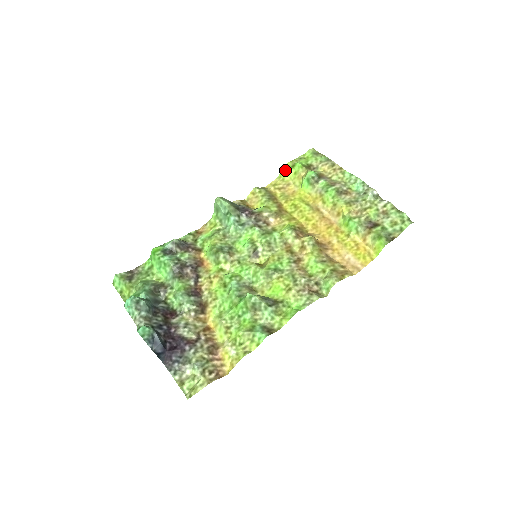
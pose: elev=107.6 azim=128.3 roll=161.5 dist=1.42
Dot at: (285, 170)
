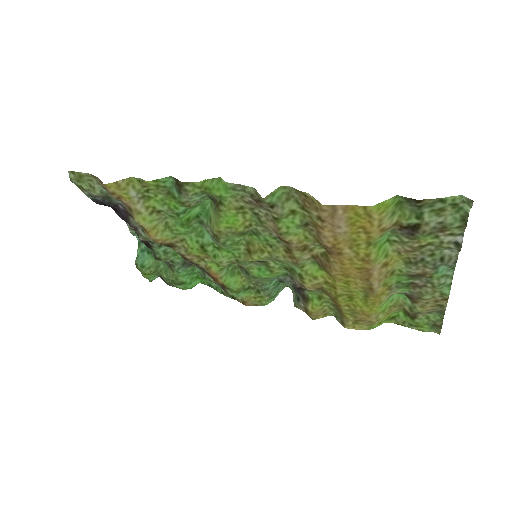
Dot at: (381, 322)
